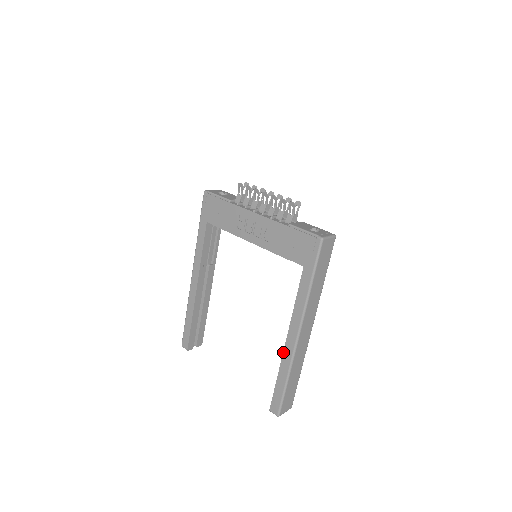
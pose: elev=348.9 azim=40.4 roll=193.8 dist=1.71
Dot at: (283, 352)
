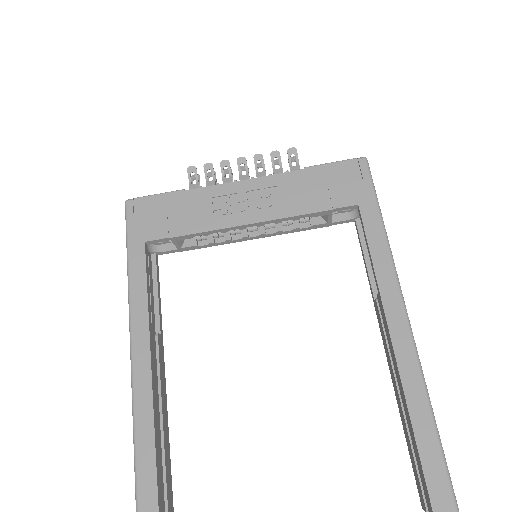
Dot at: (396, 361)
